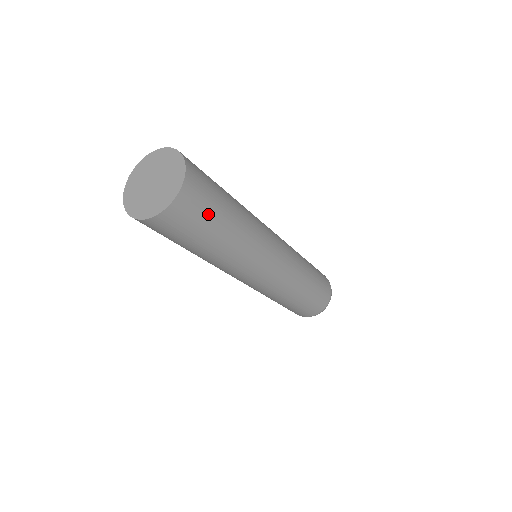
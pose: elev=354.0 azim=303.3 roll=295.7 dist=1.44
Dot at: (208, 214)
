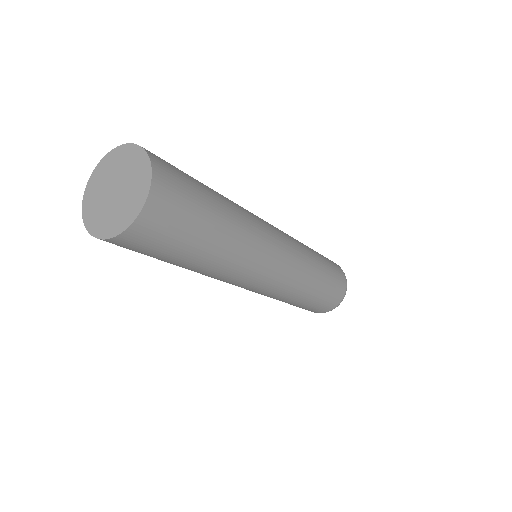
Dot at: (184, 230)
